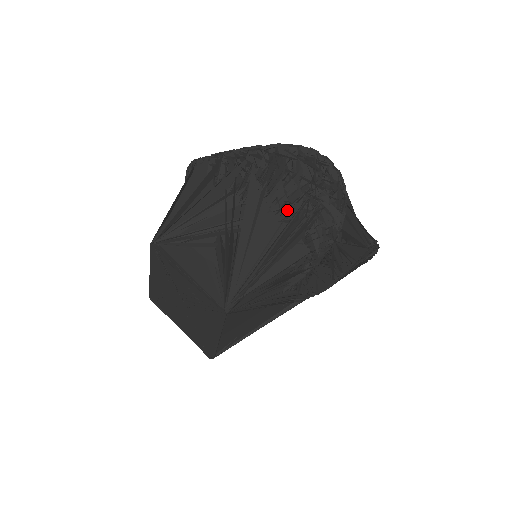
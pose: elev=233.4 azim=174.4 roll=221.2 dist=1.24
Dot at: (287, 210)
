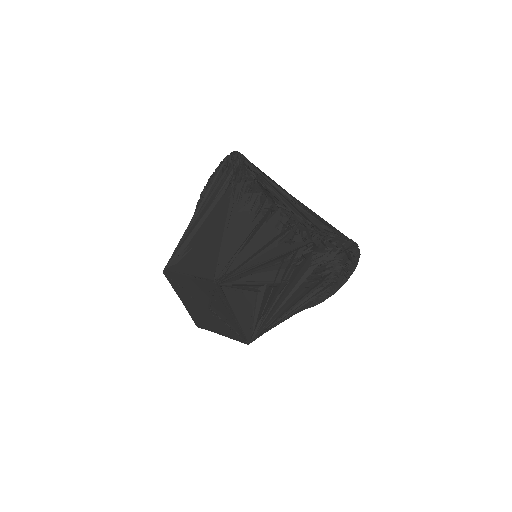
Dot at: (316, 281)
